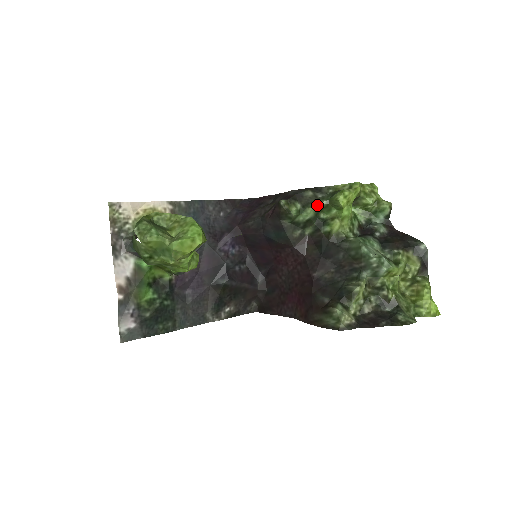
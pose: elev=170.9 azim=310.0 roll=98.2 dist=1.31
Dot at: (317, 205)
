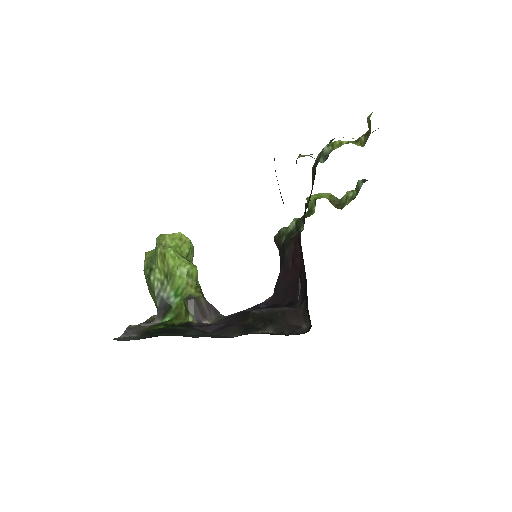
Dot at: occluded
